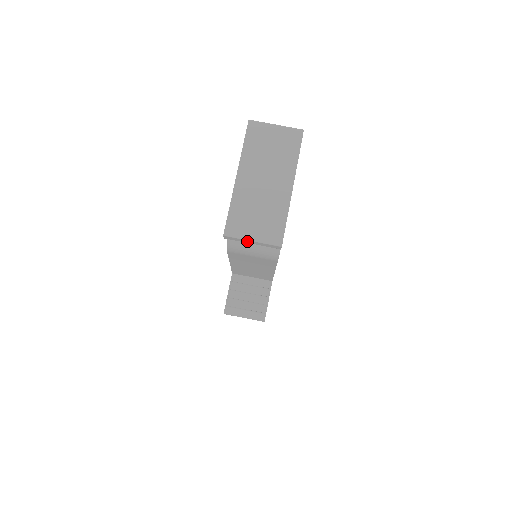
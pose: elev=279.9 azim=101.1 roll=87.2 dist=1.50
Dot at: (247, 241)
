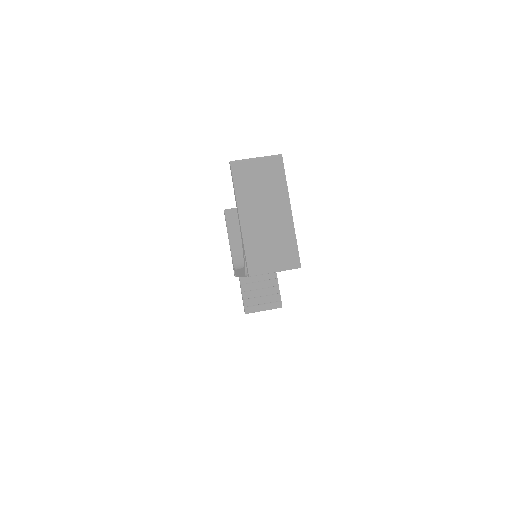
Dot at: occluded
